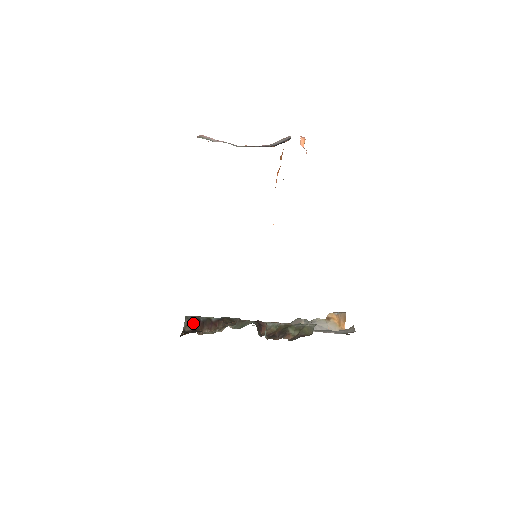
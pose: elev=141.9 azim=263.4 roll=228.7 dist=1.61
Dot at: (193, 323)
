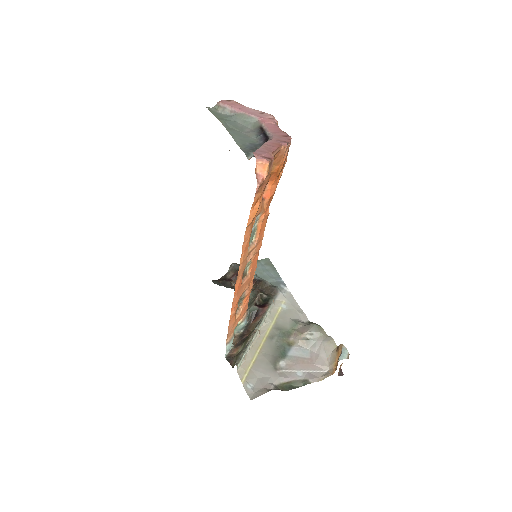
Dot at: (235, 272)
